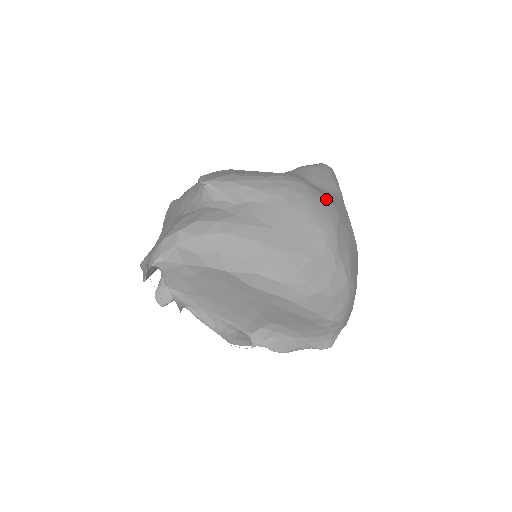
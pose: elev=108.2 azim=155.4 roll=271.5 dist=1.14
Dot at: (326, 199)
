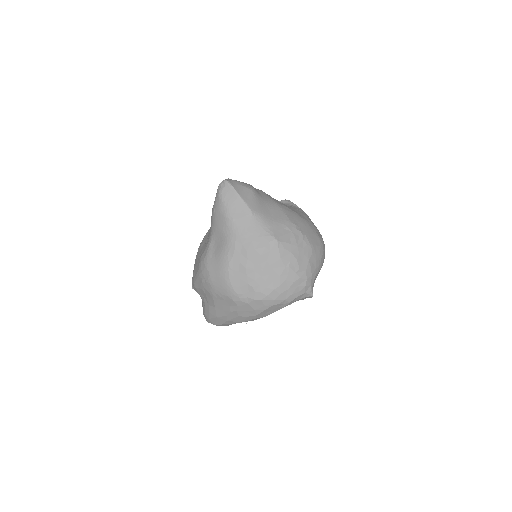
Dot at: (218, 267)
